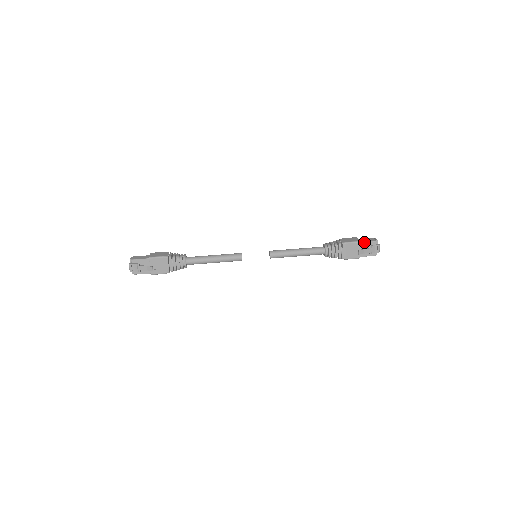
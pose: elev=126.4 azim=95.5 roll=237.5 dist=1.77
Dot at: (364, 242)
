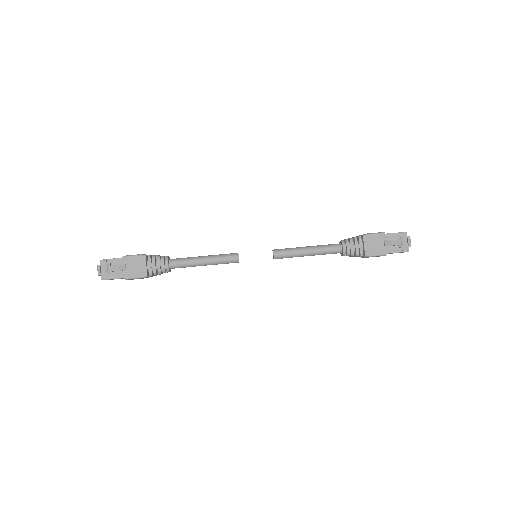
Dot at: (390, 234)
